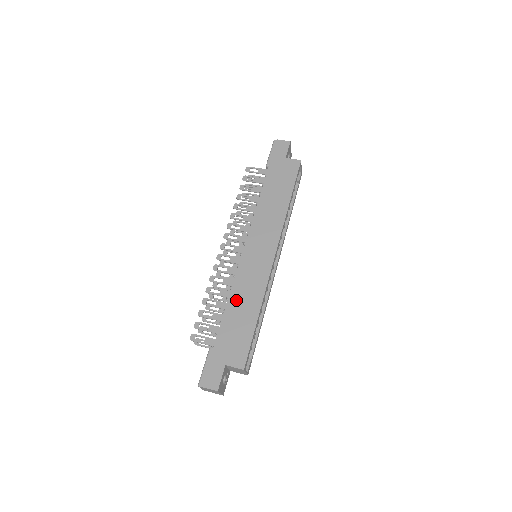
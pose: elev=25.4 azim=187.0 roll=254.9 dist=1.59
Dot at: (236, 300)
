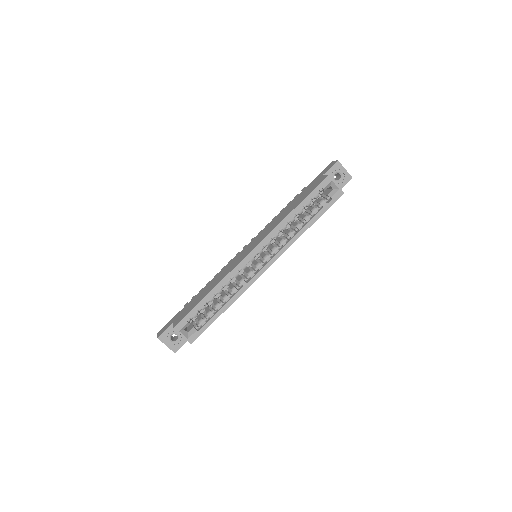
Dot at: (212, 281)
